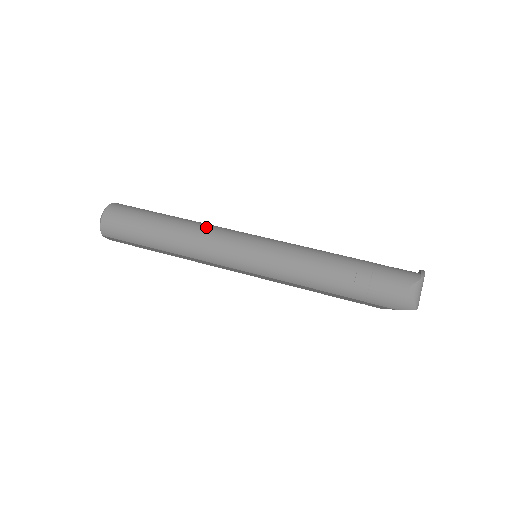
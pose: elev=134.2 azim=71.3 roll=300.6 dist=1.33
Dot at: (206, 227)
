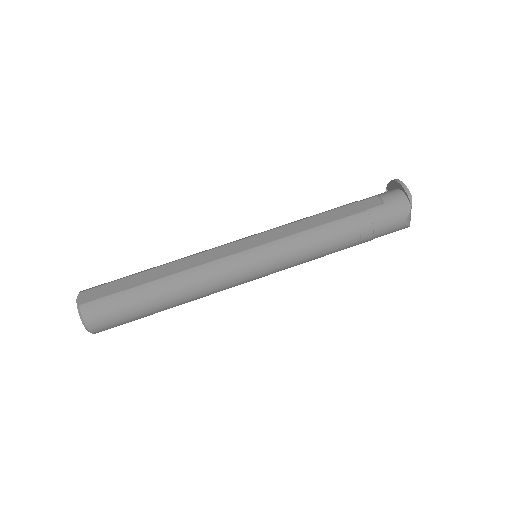
Dot at: (203, 275)
